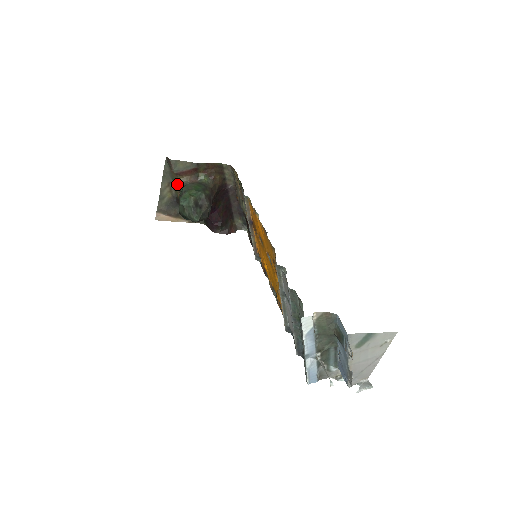
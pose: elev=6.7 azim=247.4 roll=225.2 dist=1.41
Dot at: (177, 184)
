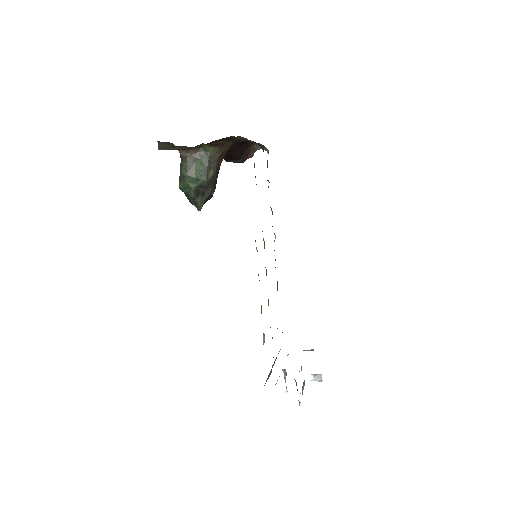
Dot at: occluded
